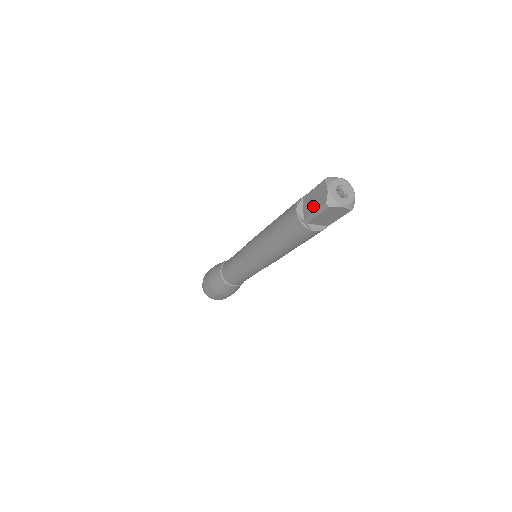
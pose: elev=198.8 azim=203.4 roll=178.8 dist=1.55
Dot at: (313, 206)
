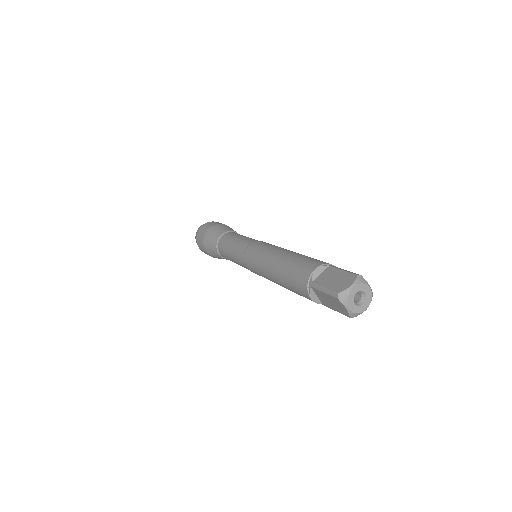
Dot at: (329, 282)
